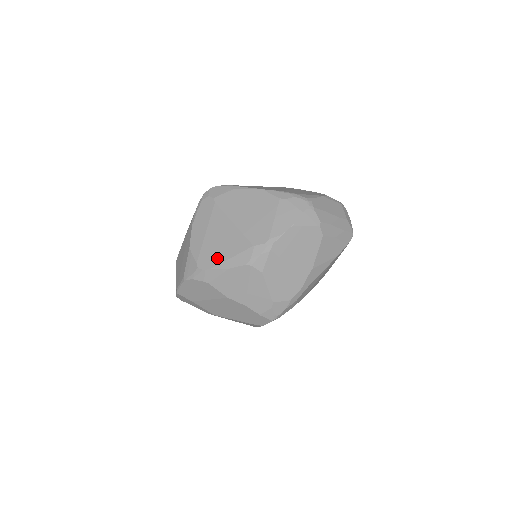
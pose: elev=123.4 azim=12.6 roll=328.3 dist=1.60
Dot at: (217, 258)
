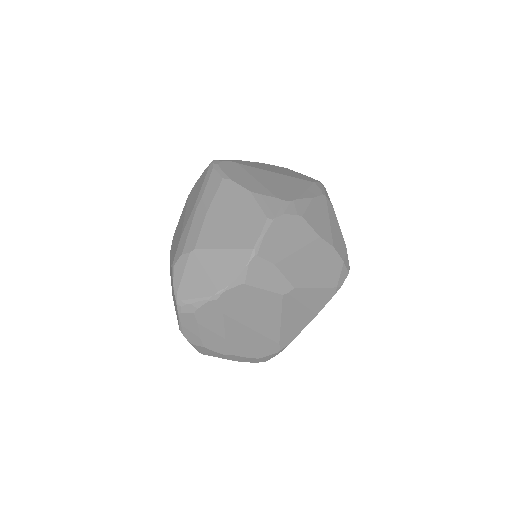
Dot at: (293, 192)
